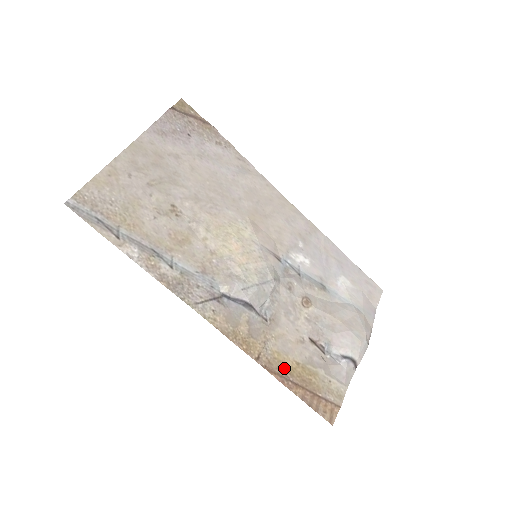
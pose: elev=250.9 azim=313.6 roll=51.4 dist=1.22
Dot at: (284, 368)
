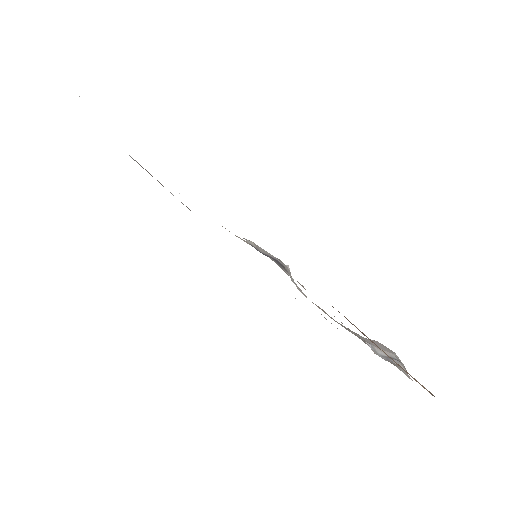
Dot at: occluded
